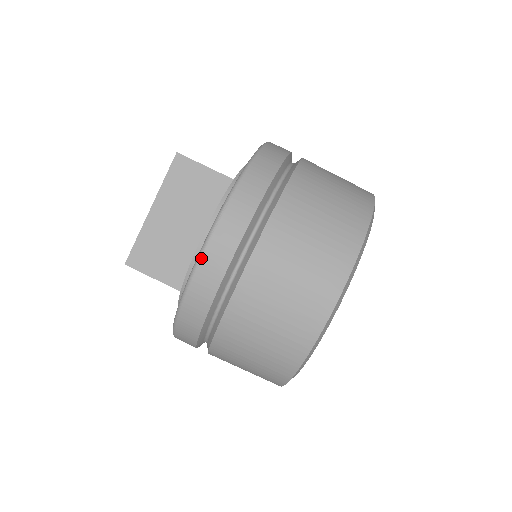
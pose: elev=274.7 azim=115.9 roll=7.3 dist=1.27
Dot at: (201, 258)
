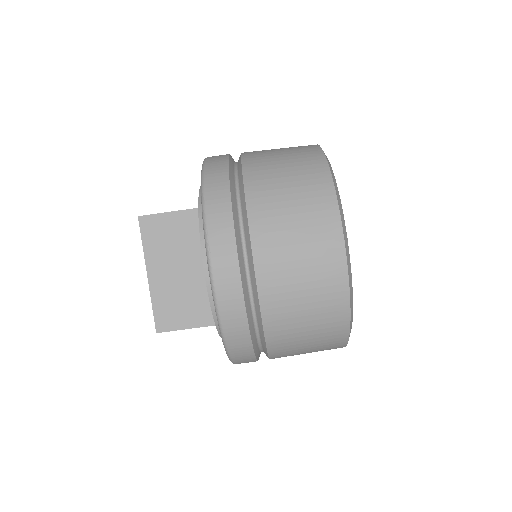
Dot at: (215, 289)
